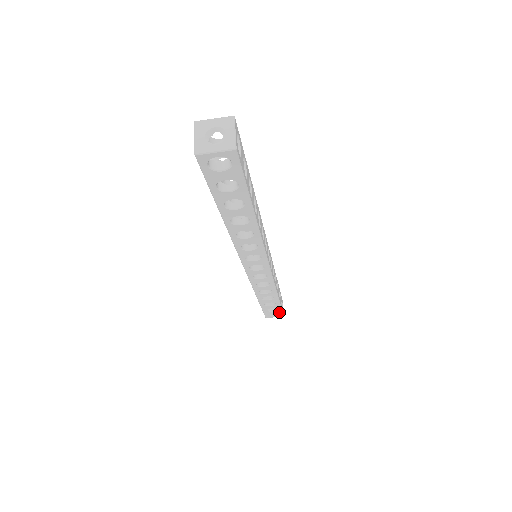
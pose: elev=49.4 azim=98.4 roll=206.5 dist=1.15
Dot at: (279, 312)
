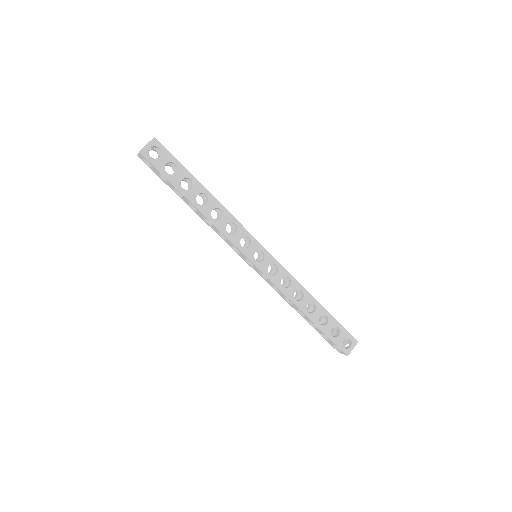
Dot at: (346, 335)
